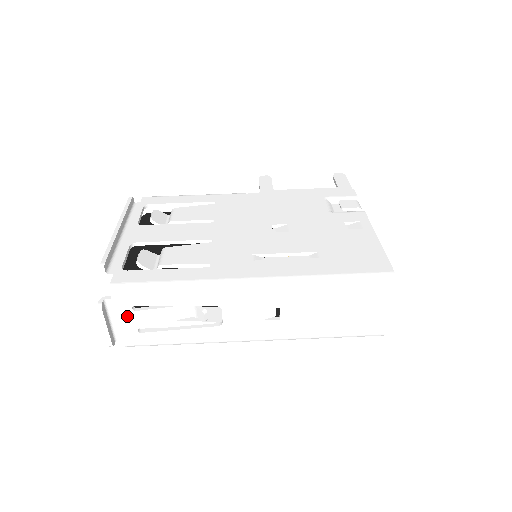
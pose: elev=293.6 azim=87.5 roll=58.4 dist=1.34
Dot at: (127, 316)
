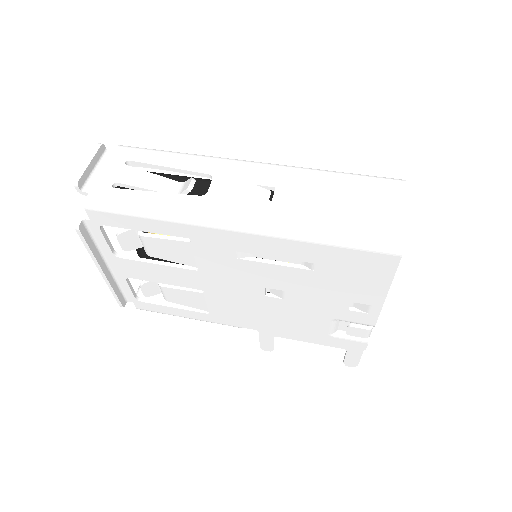
Dot at: (114, 169)
